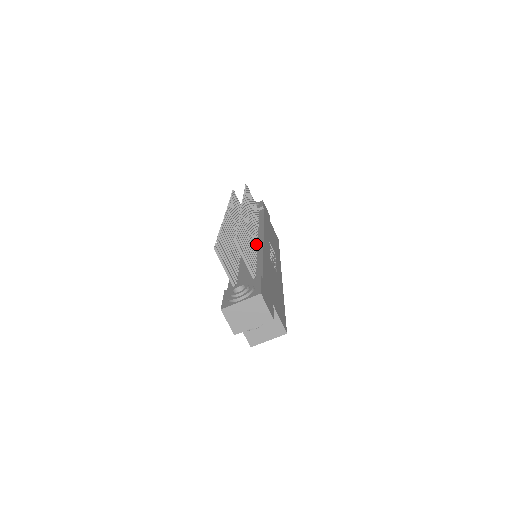
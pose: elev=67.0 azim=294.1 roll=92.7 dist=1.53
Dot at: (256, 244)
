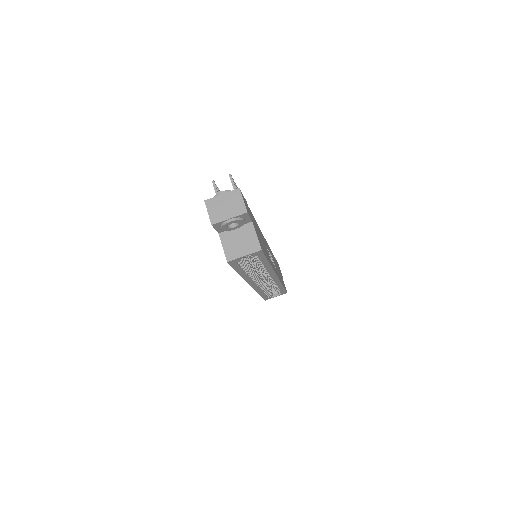
Dot at: occluded
